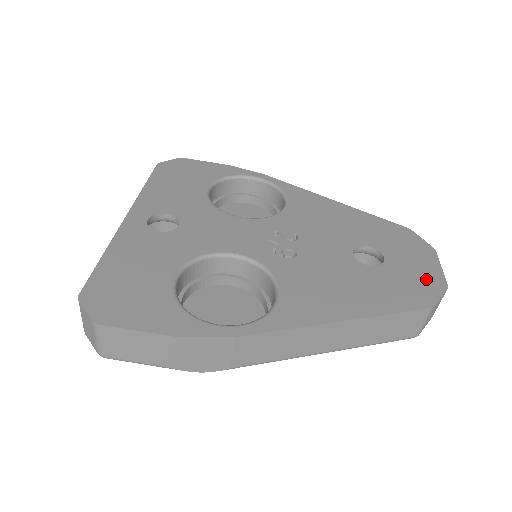
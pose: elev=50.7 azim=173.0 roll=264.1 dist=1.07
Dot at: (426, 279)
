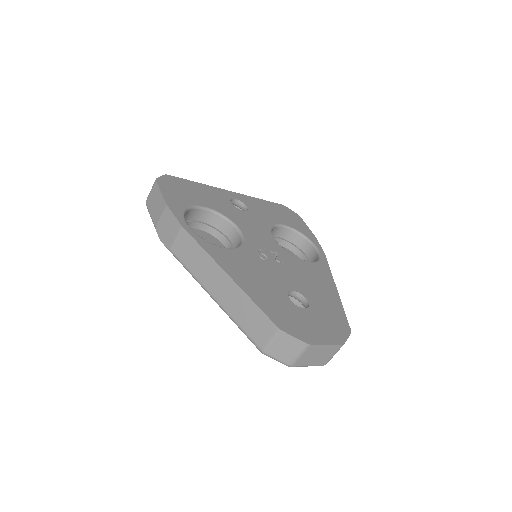
Dot at: (305, 331)
